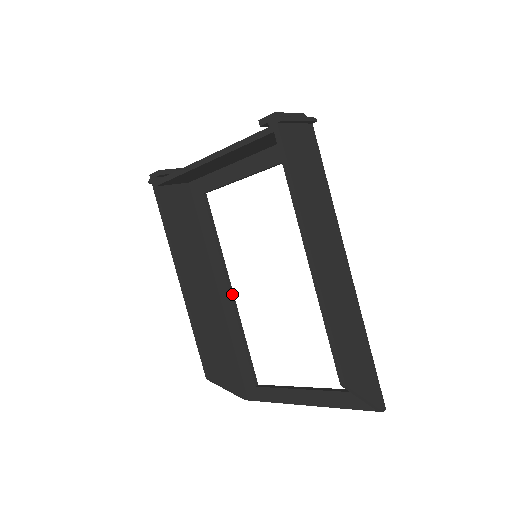
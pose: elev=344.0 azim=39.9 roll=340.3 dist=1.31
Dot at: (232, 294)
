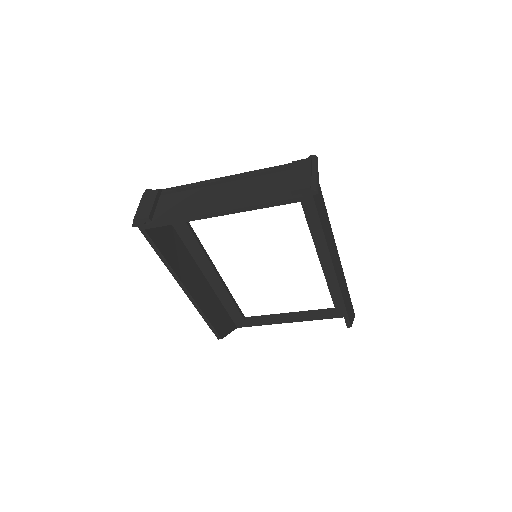
Dot at: (217, 272)
